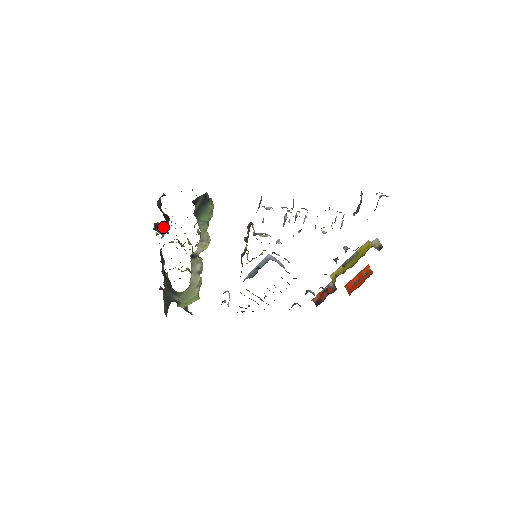
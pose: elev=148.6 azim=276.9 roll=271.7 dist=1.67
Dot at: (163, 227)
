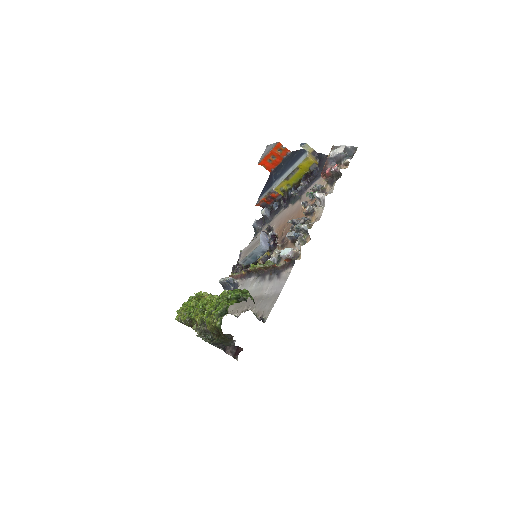
Dot at: occluded
